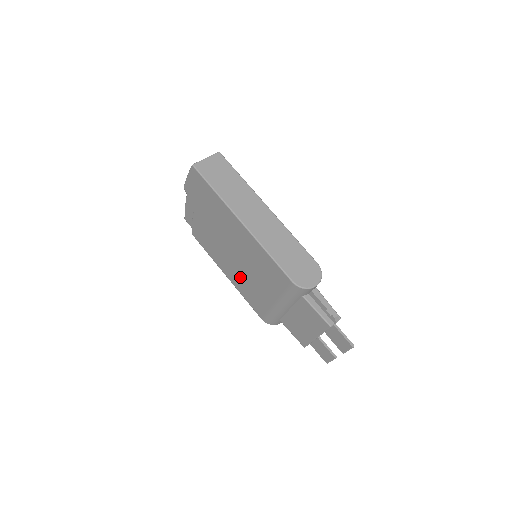
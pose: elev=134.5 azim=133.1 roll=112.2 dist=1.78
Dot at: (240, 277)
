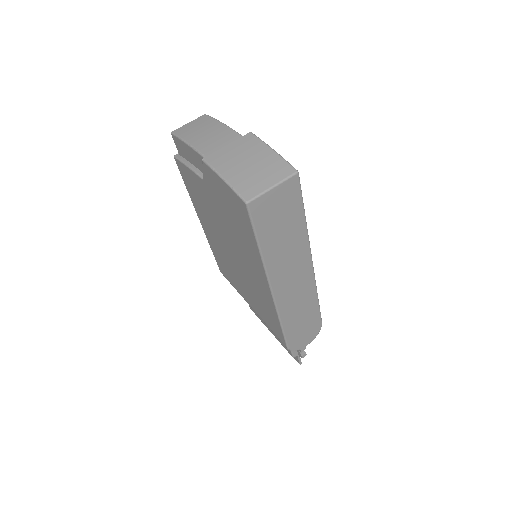
Dot at: (221, 253)
